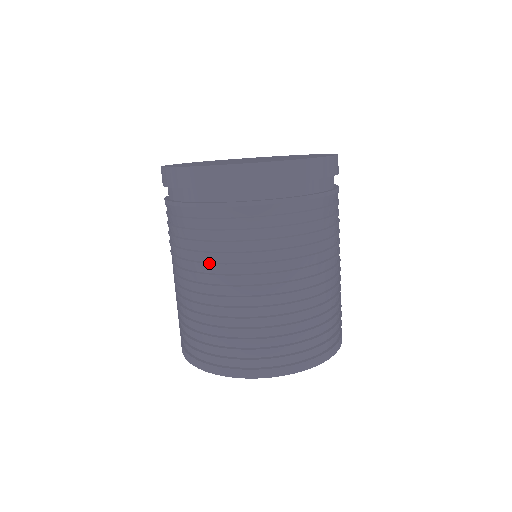
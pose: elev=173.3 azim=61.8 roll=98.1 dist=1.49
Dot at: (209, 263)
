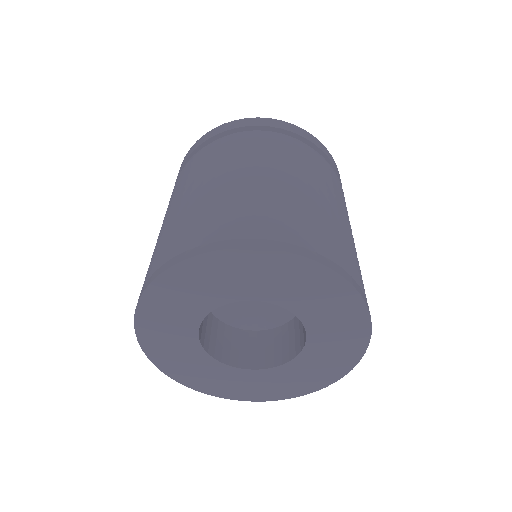
Dot at: occluded
